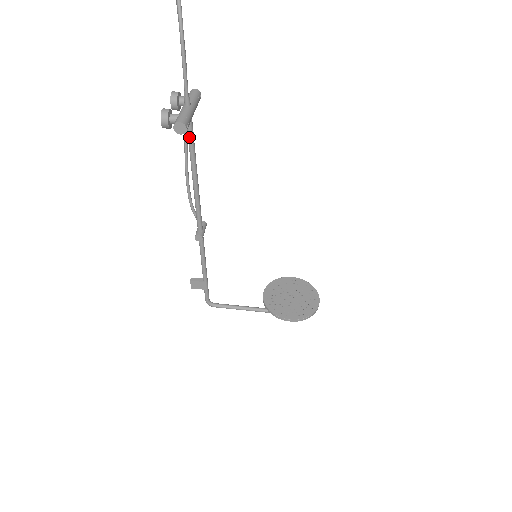
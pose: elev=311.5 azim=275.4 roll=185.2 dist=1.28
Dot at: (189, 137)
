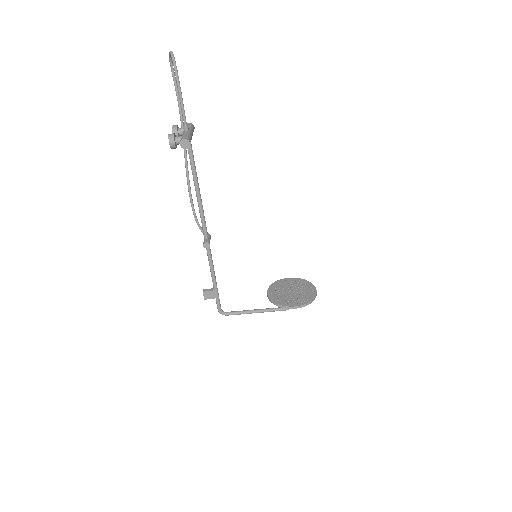
Dot at: (190, 157)
